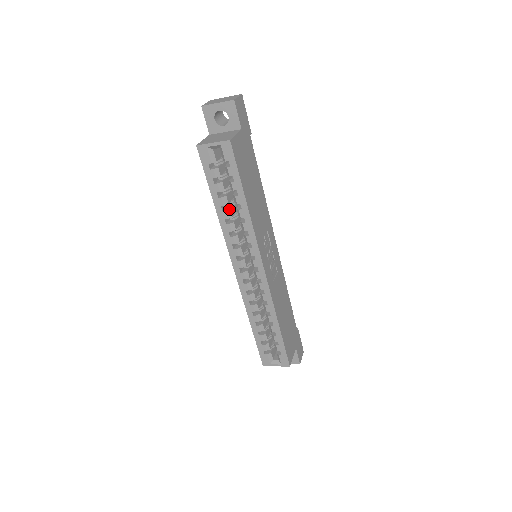
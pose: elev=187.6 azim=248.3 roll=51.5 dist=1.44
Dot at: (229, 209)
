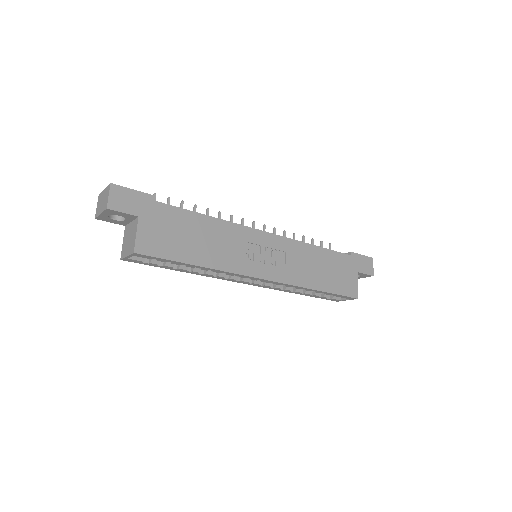
Dot at: (194, 268)
